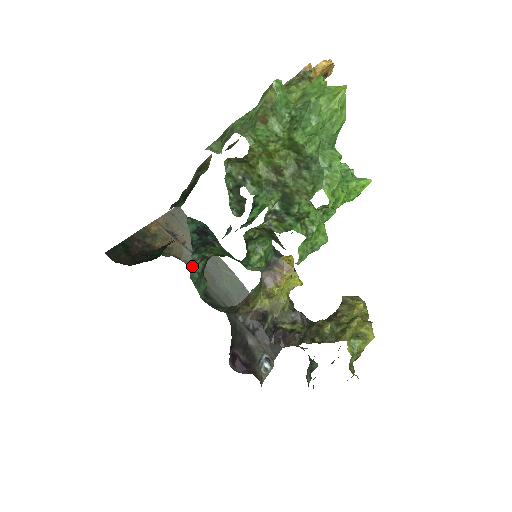
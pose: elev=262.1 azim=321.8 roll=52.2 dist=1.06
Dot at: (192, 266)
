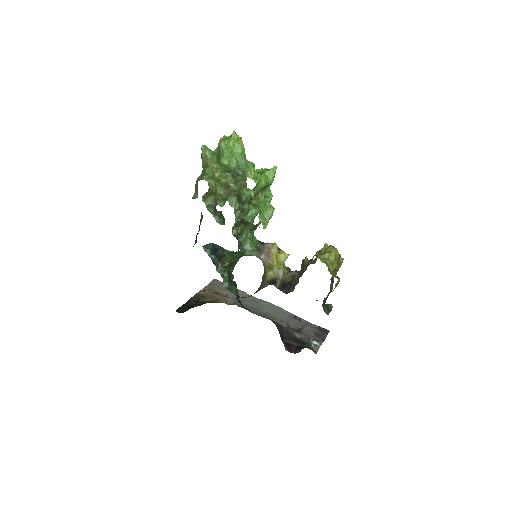
Dot at: (236, 304)
